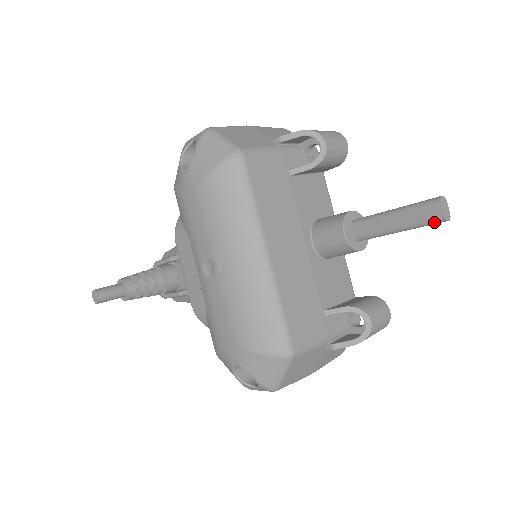
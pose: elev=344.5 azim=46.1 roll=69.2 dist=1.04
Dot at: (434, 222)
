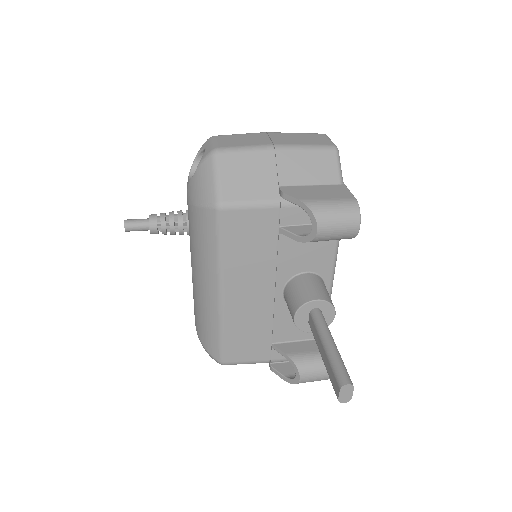
Dot at: (335, 391)
